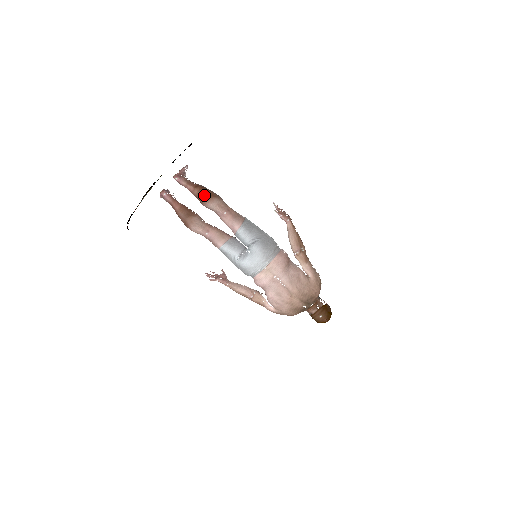
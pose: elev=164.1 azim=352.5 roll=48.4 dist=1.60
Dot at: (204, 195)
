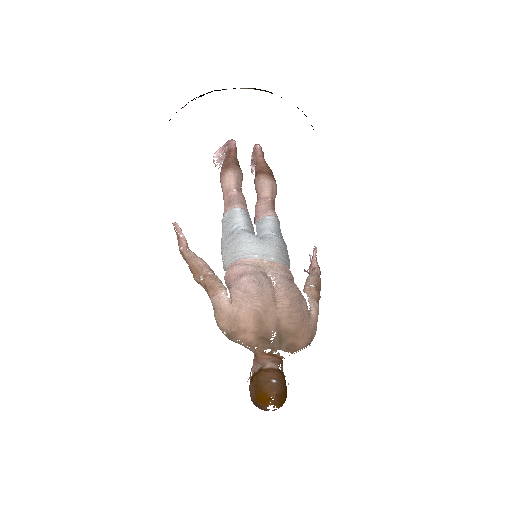
Dot at: (269, 172)
